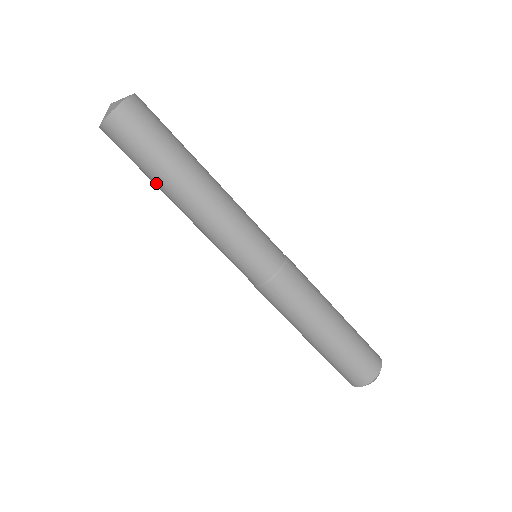
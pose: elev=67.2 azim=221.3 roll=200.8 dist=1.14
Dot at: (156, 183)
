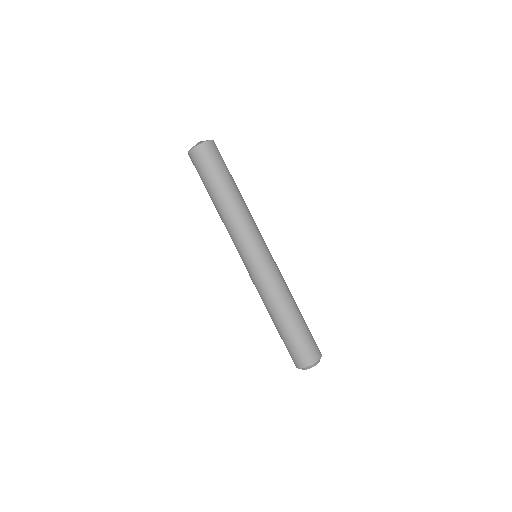
Dot at: (218, 187)
